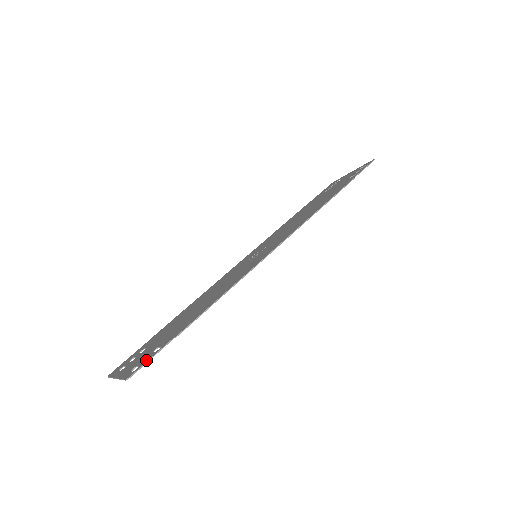
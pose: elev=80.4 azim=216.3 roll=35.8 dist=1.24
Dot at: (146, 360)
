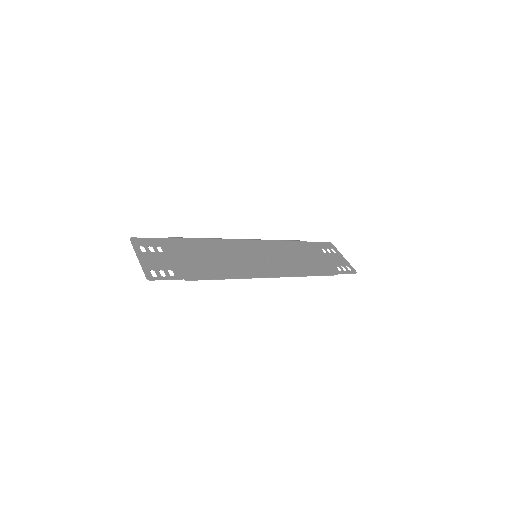
Dot at: (163, 277)
